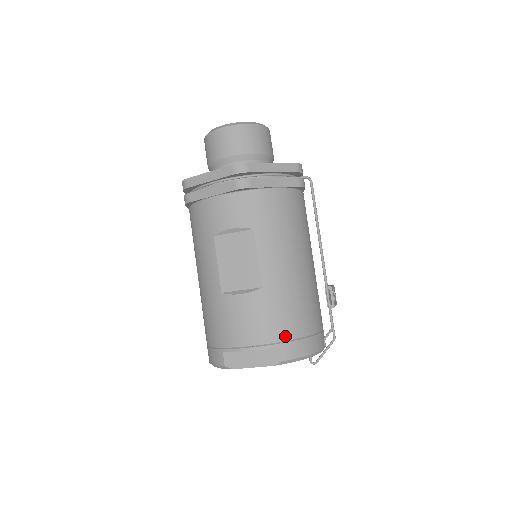
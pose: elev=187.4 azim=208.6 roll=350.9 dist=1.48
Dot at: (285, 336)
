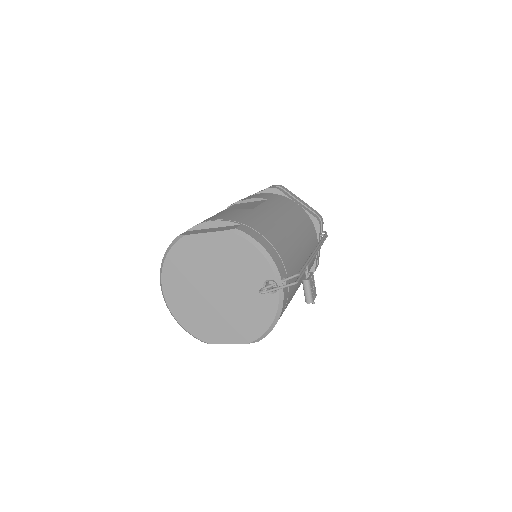
Dot at: (250, 225)
